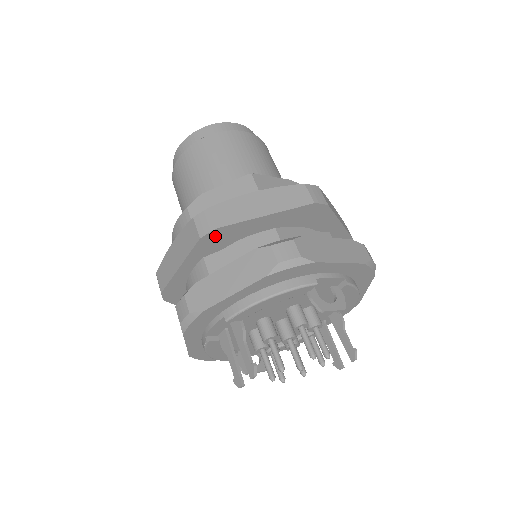
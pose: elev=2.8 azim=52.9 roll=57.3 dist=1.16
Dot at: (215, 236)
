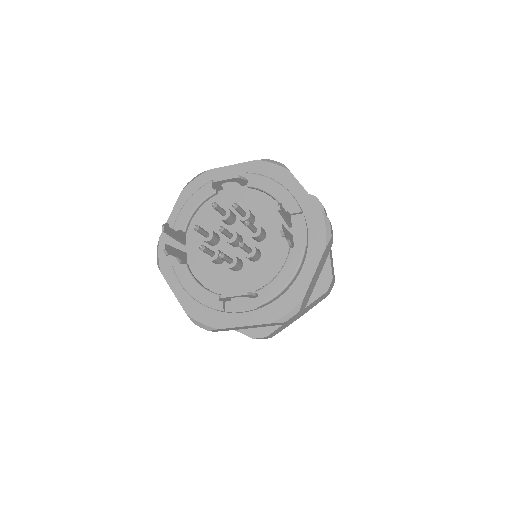
Dot at: occluded
